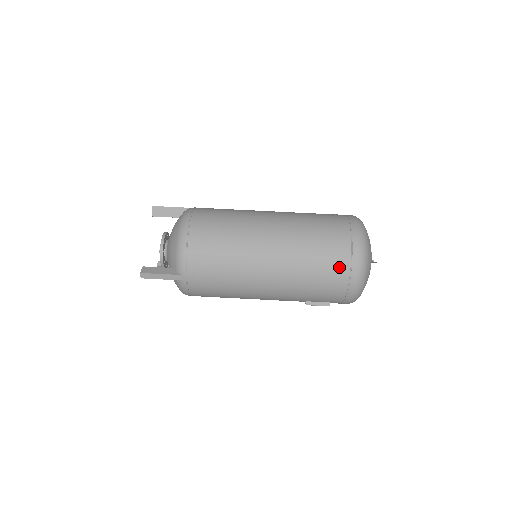
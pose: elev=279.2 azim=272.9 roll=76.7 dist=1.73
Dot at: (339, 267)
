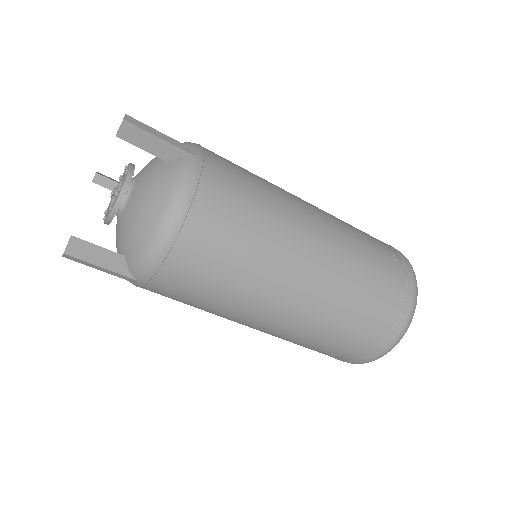
Dot at: (358, 349)
